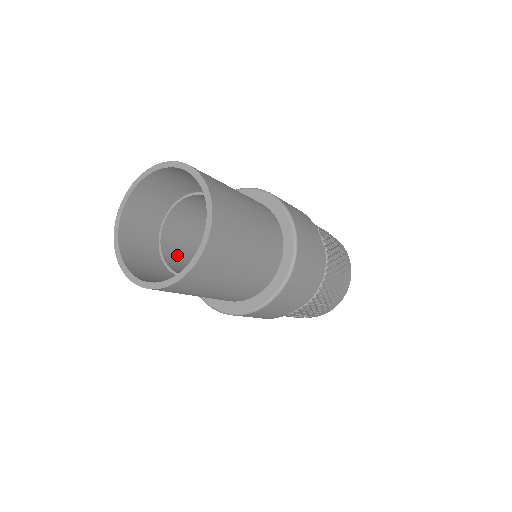
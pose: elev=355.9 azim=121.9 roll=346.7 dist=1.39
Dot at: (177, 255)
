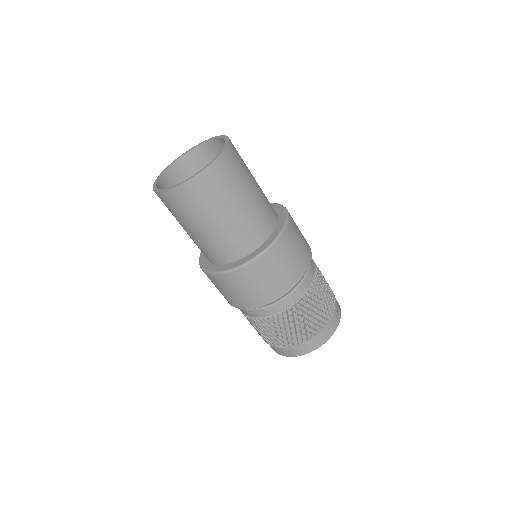
Dot at: occluded
